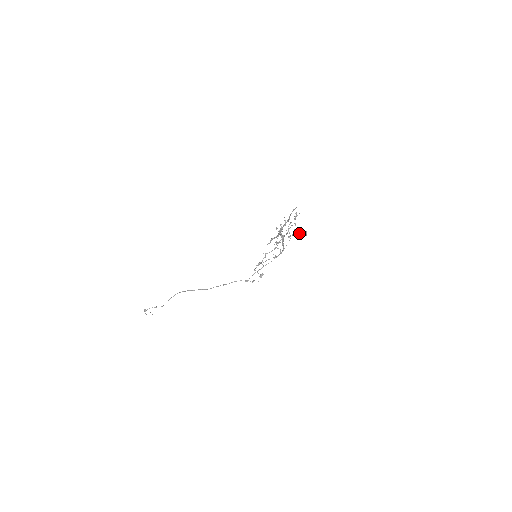
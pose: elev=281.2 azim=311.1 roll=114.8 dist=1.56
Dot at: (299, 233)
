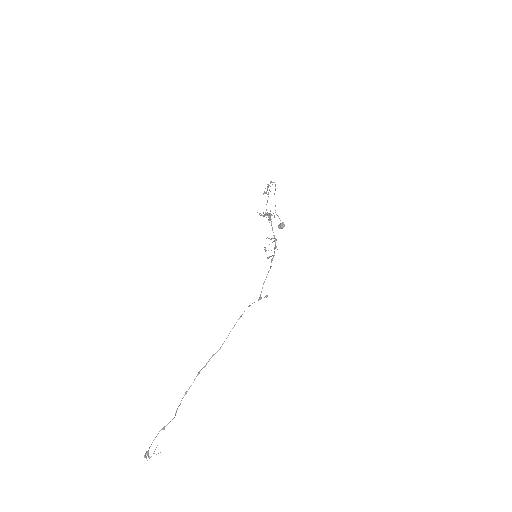
Dot at: (279, 218)
